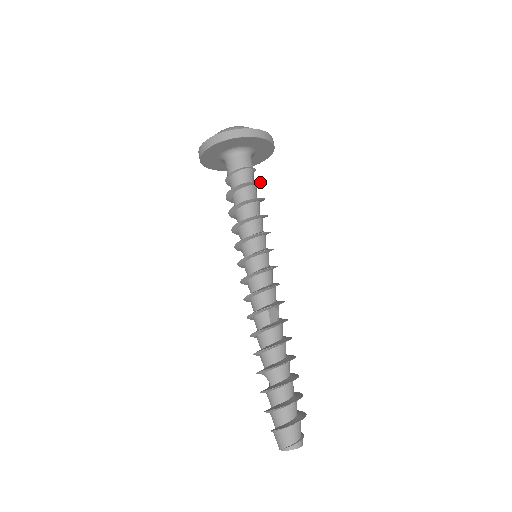
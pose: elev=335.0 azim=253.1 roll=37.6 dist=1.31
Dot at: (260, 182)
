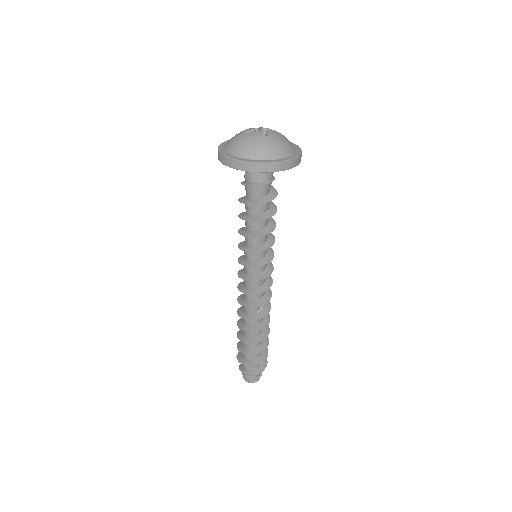
Dot at: (276, 194)
